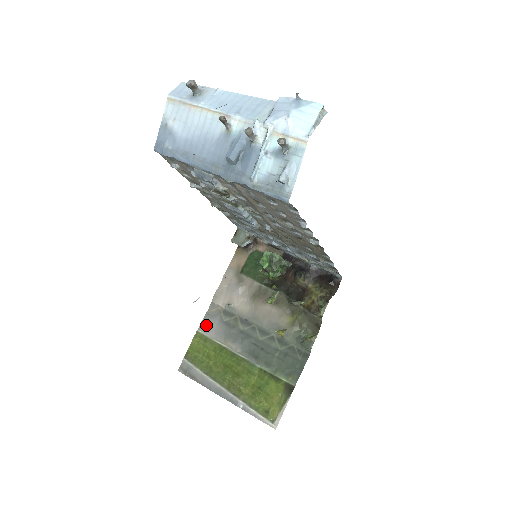
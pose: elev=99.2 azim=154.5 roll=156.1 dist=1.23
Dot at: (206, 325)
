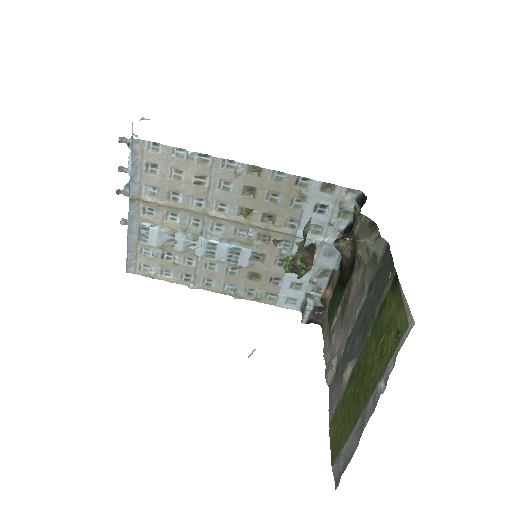
Dot at: (331, 405)
